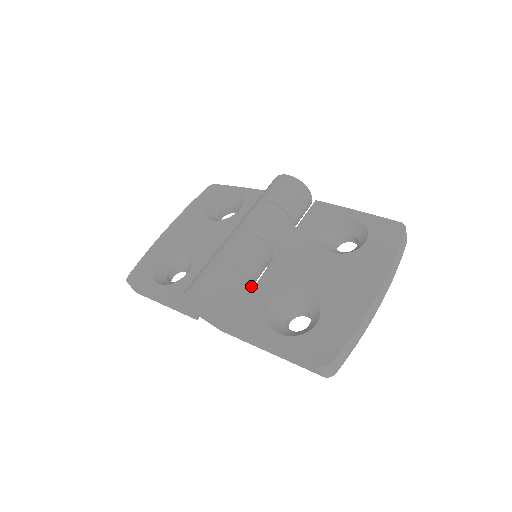
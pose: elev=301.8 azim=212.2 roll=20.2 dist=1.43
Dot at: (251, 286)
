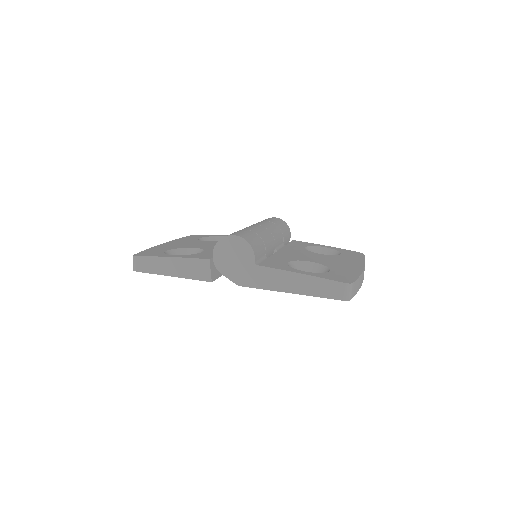
Dot at: occluded
